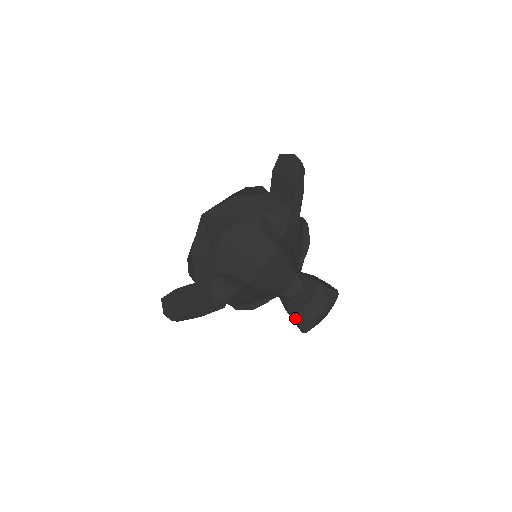
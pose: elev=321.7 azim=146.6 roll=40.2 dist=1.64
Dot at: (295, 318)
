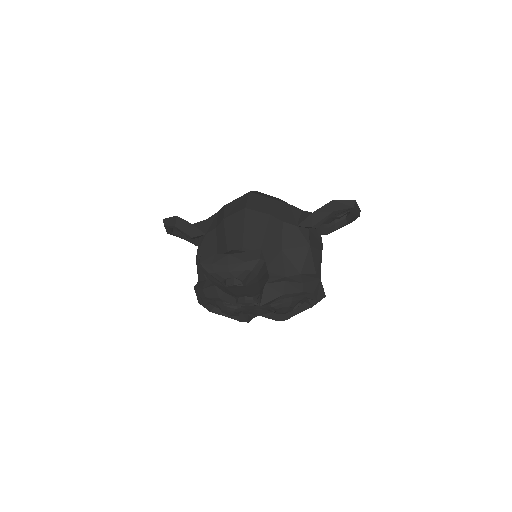
Dot at: occluded
